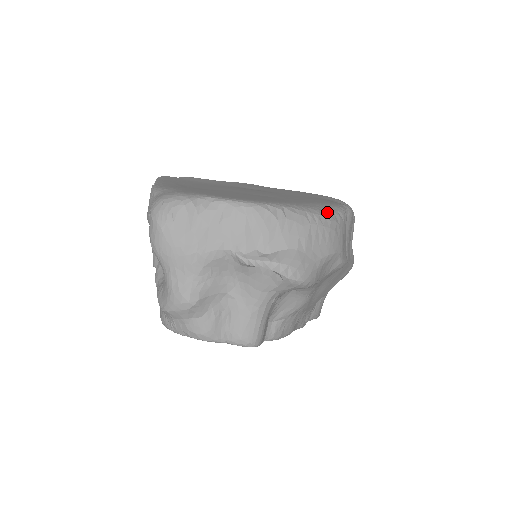
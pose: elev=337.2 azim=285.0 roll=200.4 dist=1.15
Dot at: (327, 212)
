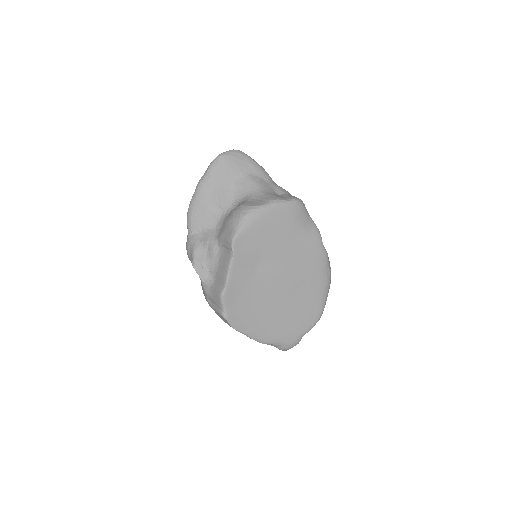
Dot at: (330, 274)
